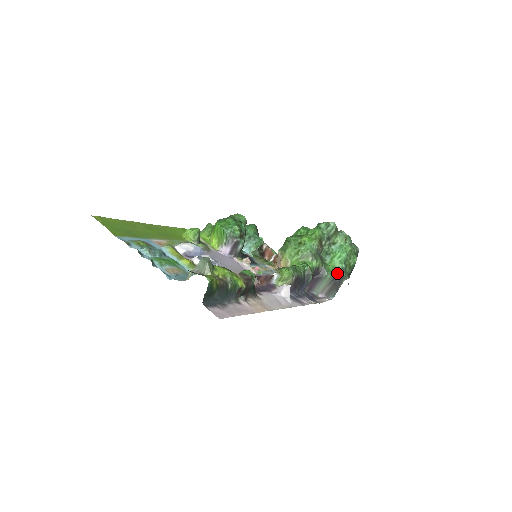
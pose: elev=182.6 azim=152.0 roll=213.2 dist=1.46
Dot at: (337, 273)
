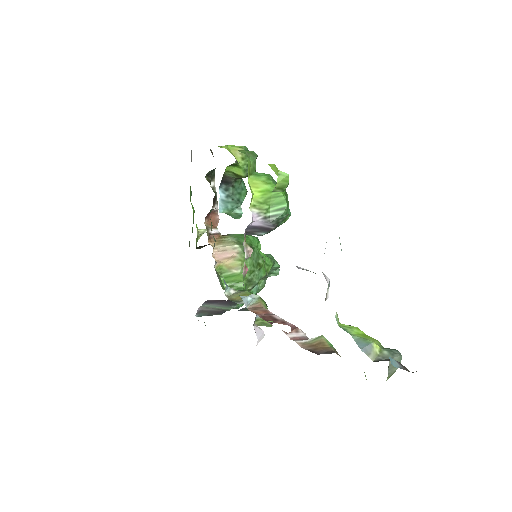
Dot at: occluded
